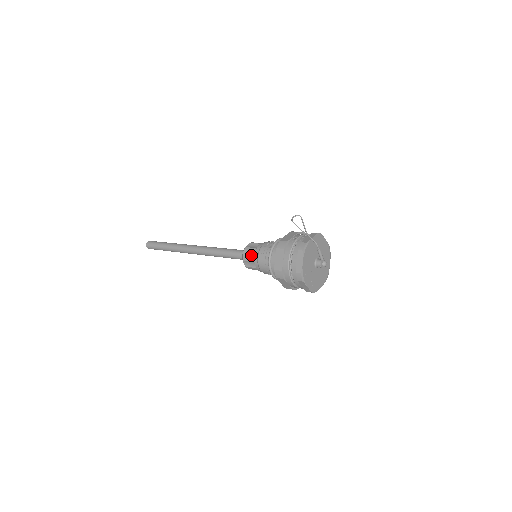
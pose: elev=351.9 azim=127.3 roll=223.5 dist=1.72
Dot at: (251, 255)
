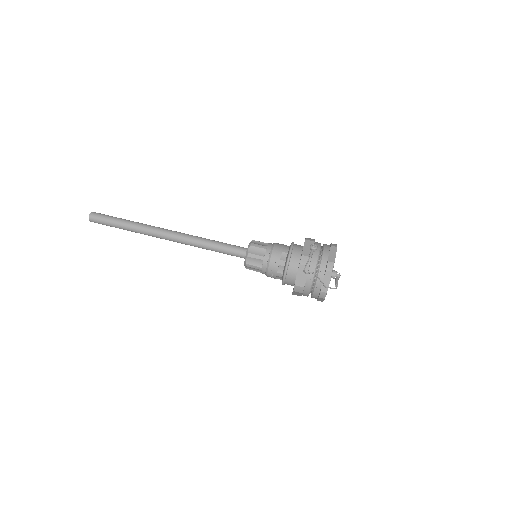
Dot at: (256, 270)
